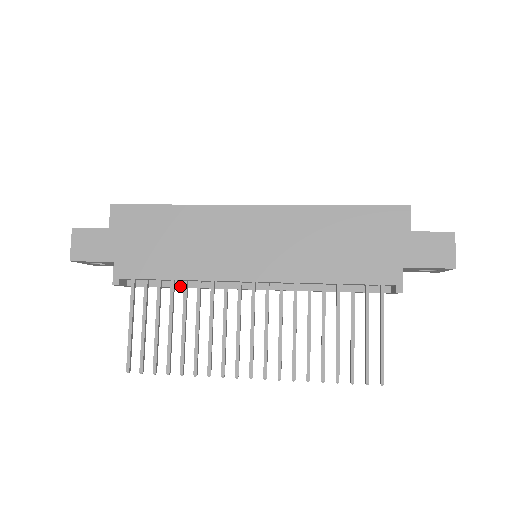
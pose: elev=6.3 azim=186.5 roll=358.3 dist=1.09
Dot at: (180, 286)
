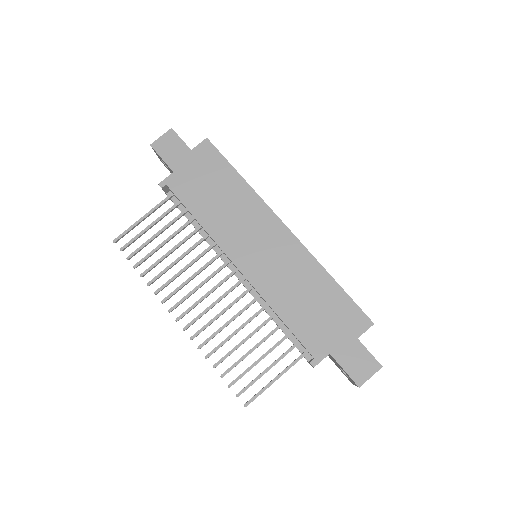
Dot at: (195, 226)
